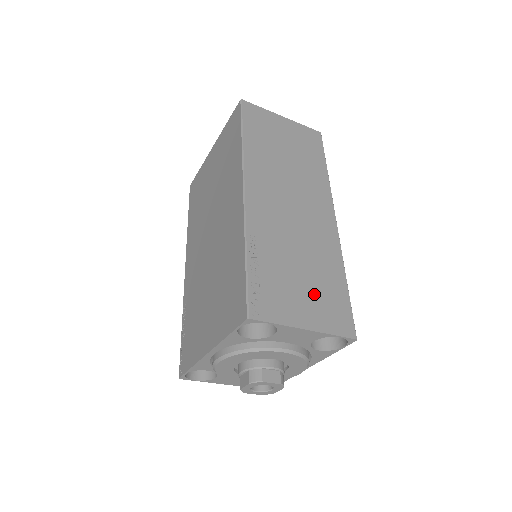
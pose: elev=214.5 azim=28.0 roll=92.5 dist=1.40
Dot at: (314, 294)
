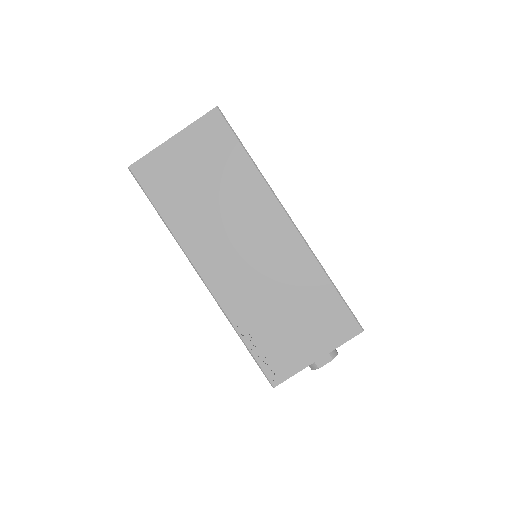
Dot at: (309, 323)
